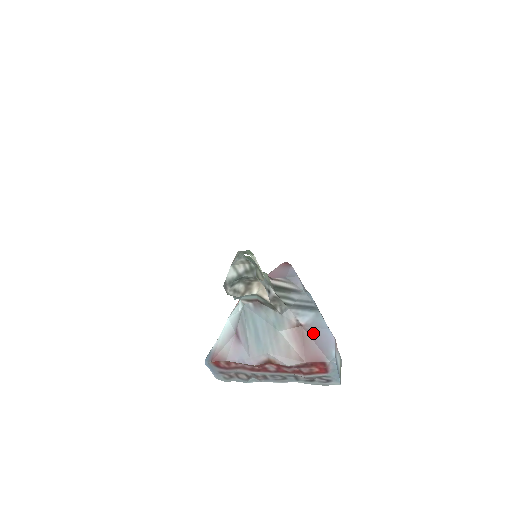
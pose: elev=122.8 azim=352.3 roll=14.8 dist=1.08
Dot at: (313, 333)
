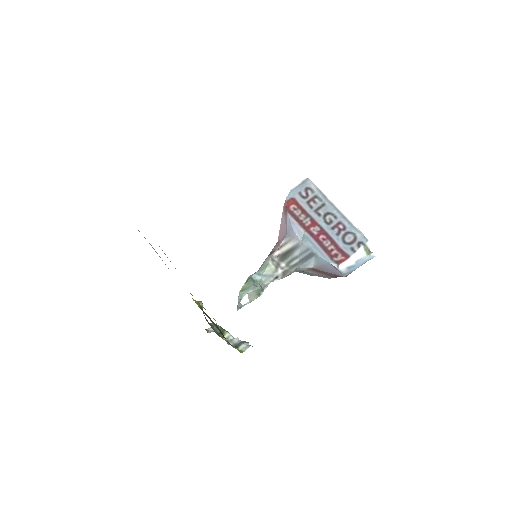
Dot at: (322, 269)
